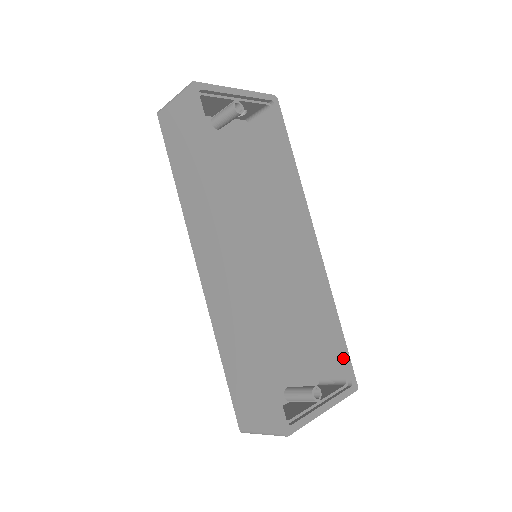
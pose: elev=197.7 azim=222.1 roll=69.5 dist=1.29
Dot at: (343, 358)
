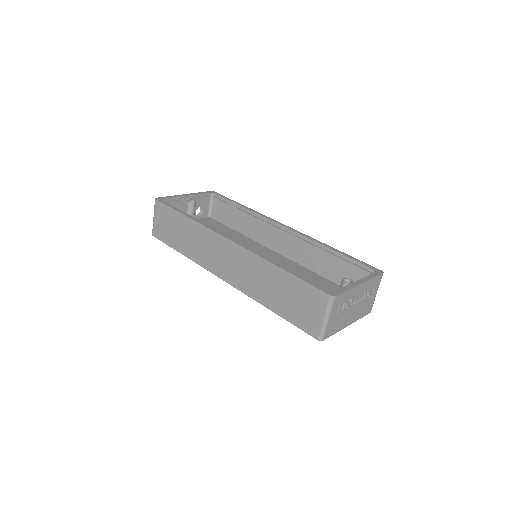
Dot at: (357, 264)
